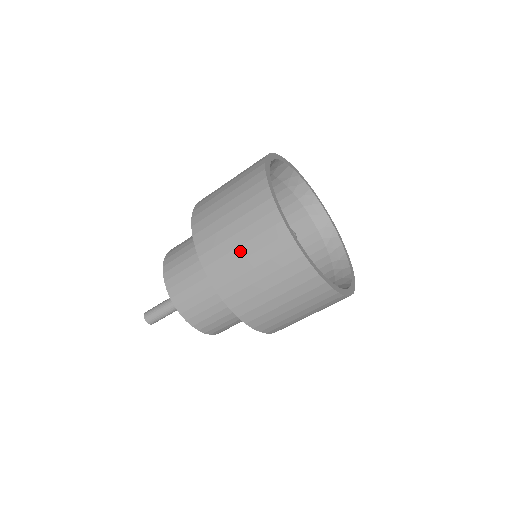
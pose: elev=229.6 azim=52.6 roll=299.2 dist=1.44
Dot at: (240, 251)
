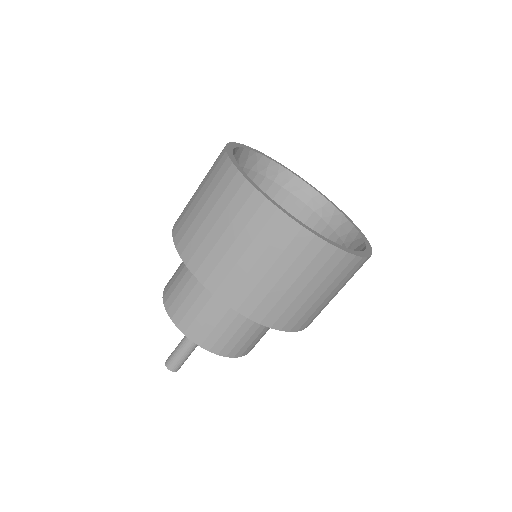
Dot at: (293, 290)
